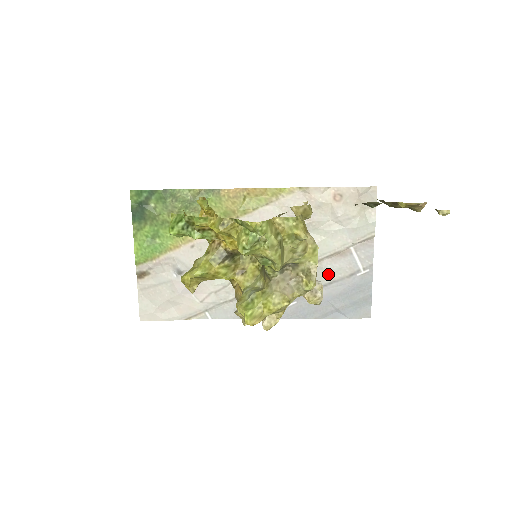
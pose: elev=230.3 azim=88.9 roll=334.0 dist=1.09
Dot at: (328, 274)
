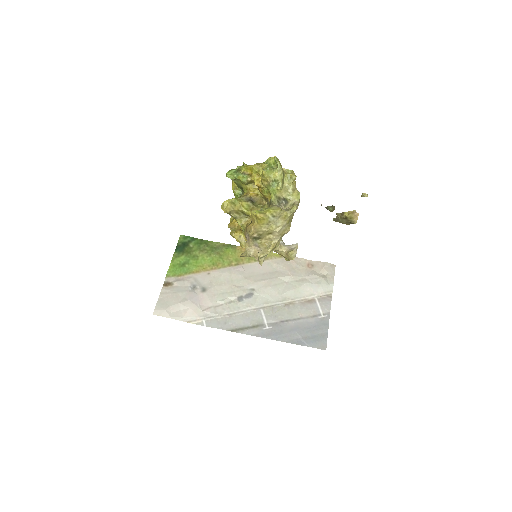
Dot at: (298, 312)
